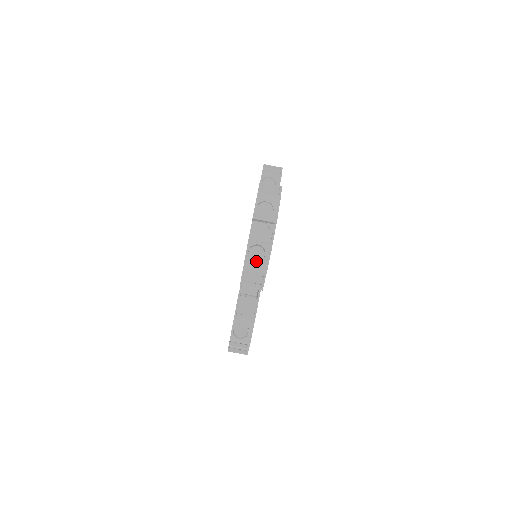
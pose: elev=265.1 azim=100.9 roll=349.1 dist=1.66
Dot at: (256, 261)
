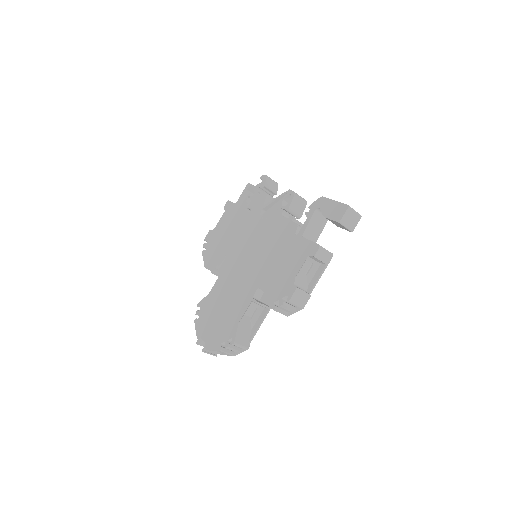
Dot at: occluded
